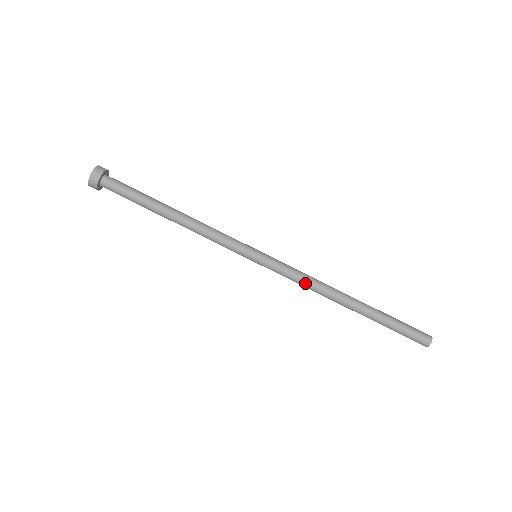
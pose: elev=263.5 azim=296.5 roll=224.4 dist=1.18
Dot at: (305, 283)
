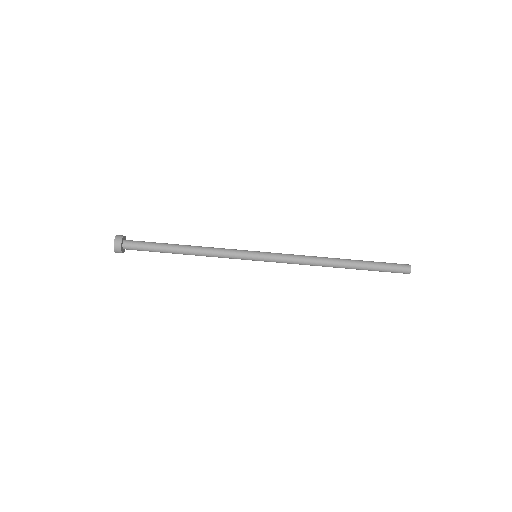
Dot at: (300, 258)
